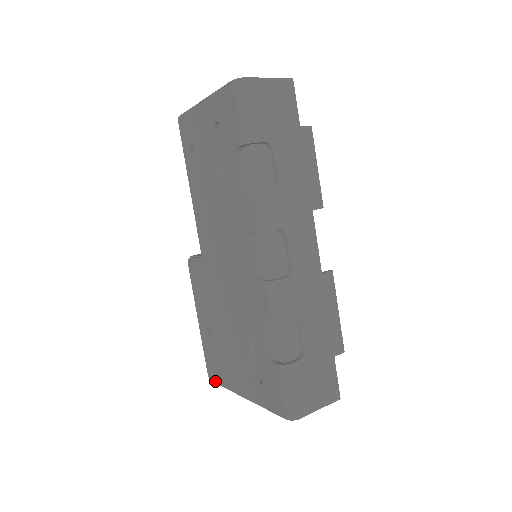
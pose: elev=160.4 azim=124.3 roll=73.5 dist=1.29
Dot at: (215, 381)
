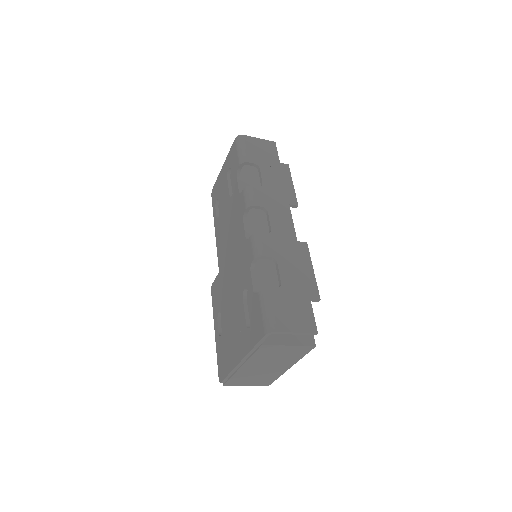
Dot at: (223, 377)
